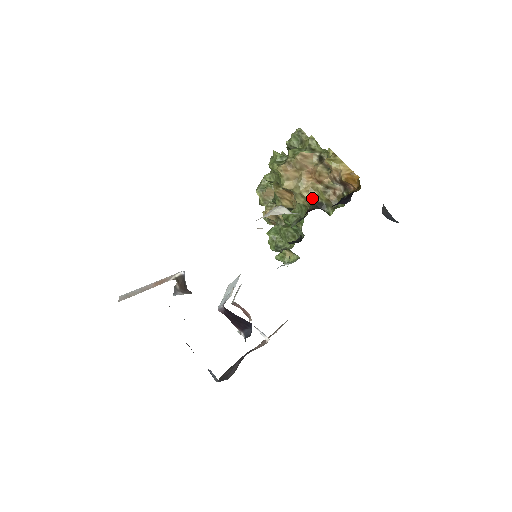
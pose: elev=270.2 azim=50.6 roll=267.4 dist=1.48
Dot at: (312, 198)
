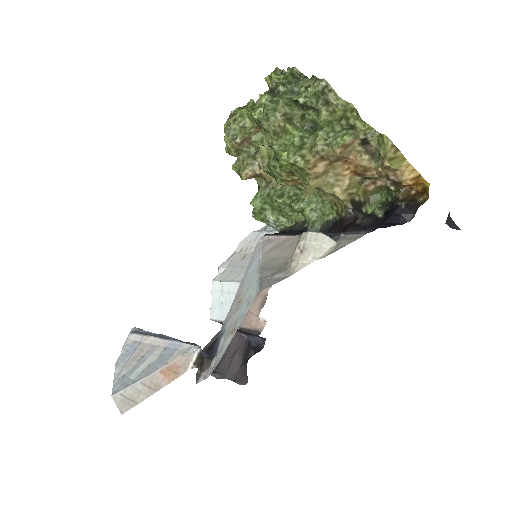
Dot at: (349, 198)
